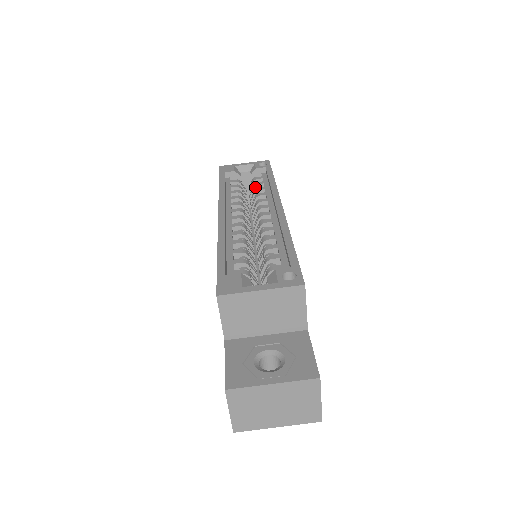
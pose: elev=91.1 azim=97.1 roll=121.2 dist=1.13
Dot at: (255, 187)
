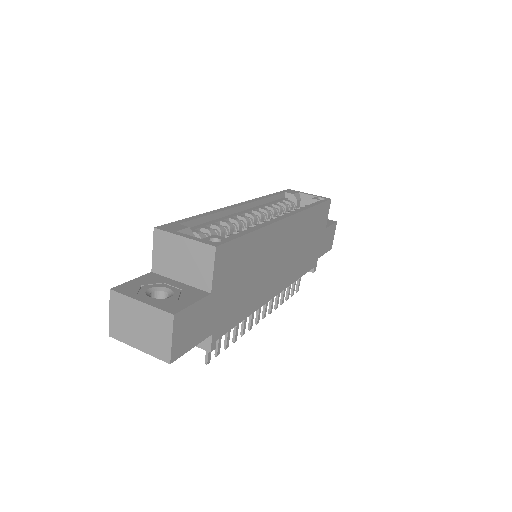
Dot at: occluded
